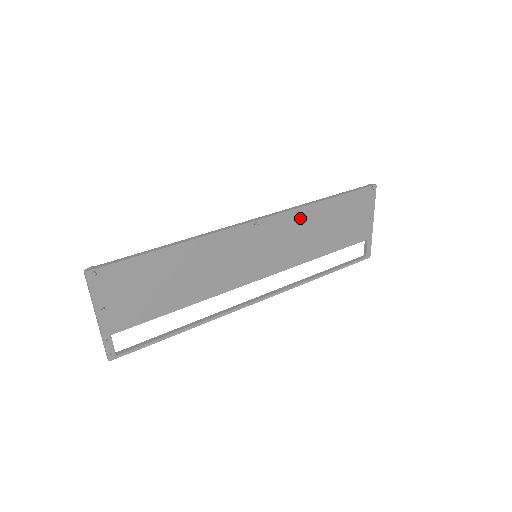
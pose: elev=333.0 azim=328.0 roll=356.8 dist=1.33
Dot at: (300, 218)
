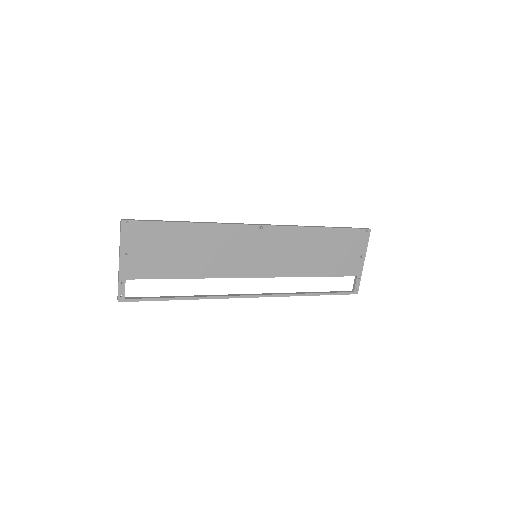
Dot at: (299, 236)
